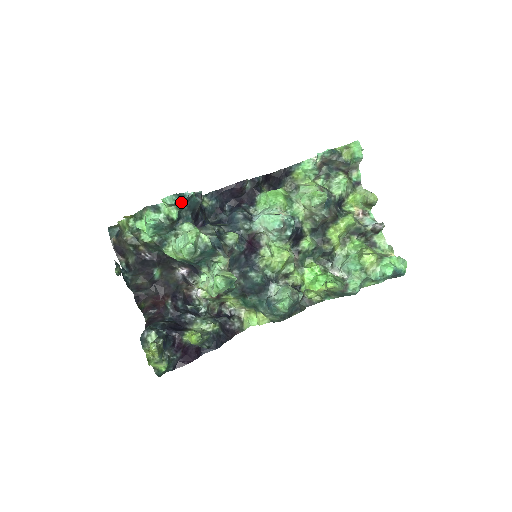
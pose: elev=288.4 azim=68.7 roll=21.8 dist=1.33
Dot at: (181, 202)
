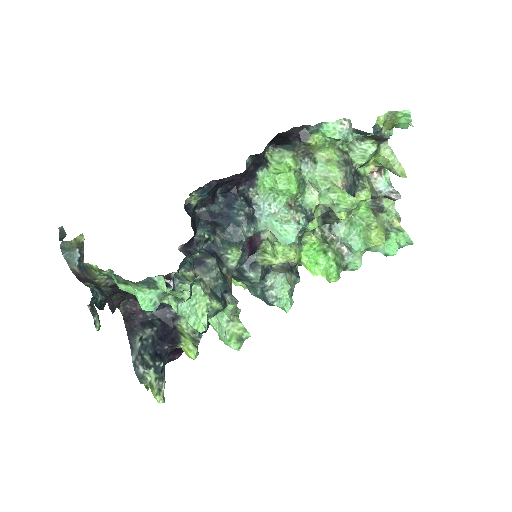
Dot at: occluded
